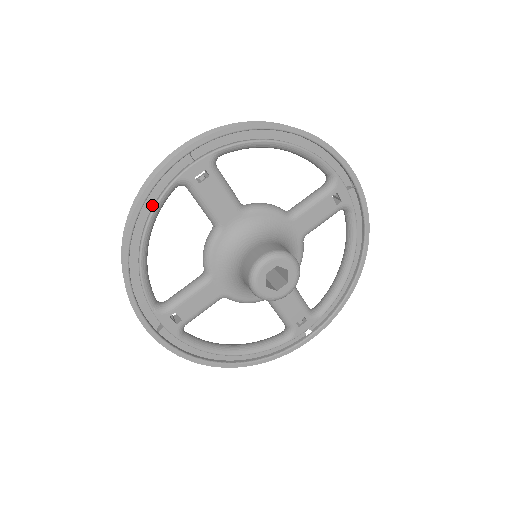
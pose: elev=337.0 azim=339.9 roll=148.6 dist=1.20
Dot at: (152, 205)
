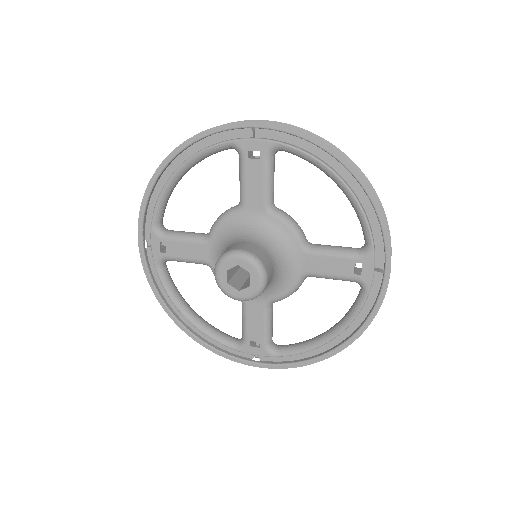
Dot at: (166, 289)
